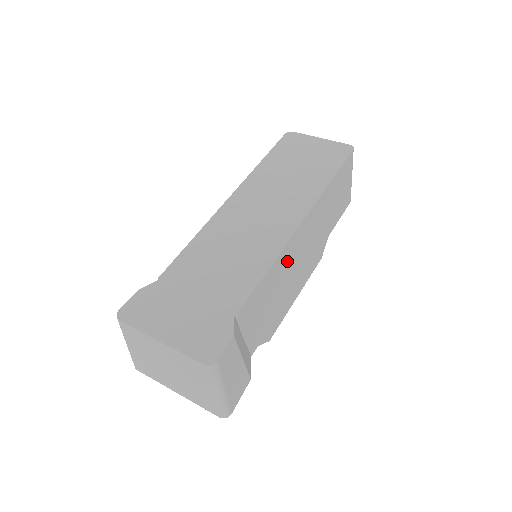
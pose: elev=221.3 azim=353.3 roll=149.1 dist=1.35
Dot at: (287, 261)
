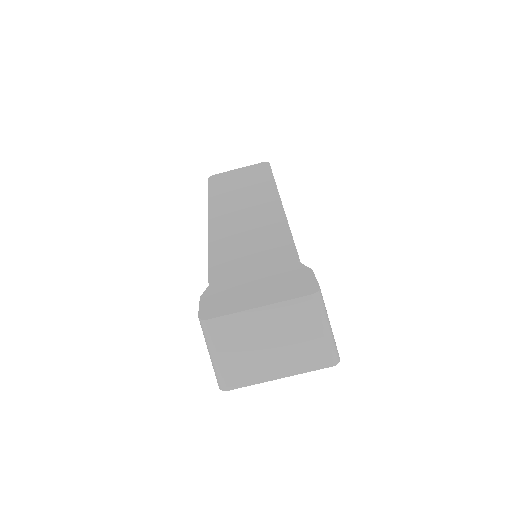
Dot at: occluded
